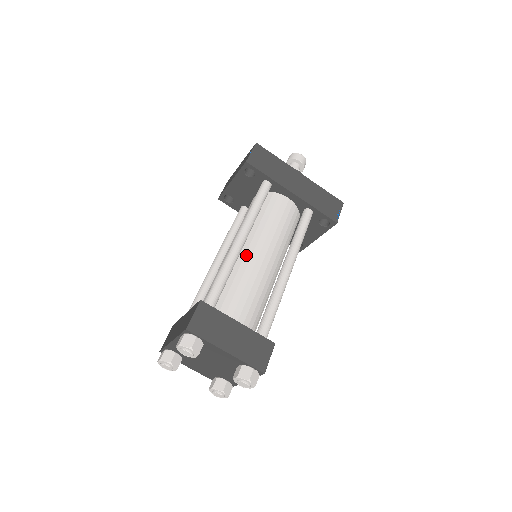
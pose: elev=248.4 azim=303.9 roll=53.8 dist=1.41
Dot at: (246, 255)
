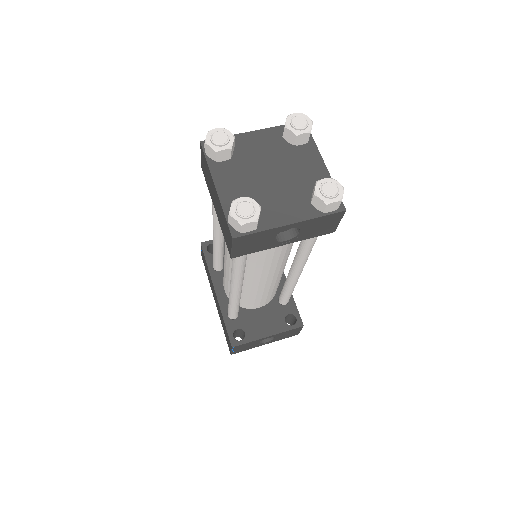
Dot at: occluded
